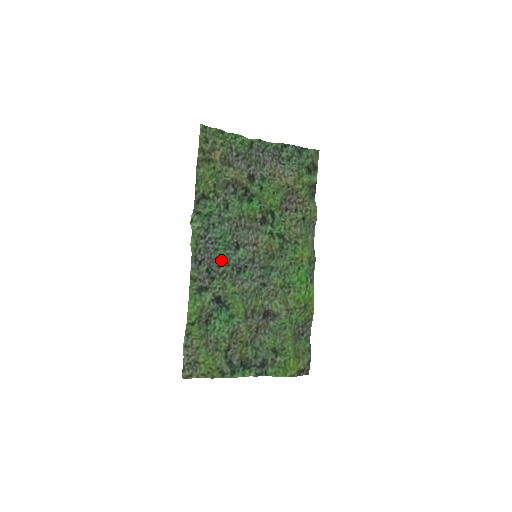
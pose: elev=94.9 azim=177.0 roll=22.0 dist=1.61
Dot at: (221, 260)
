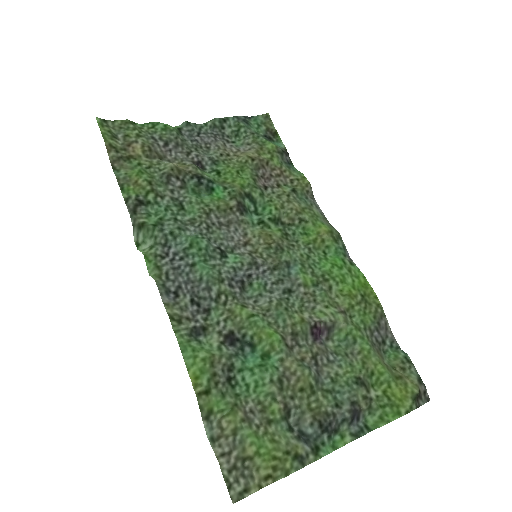
Dot at: (207, 277)
